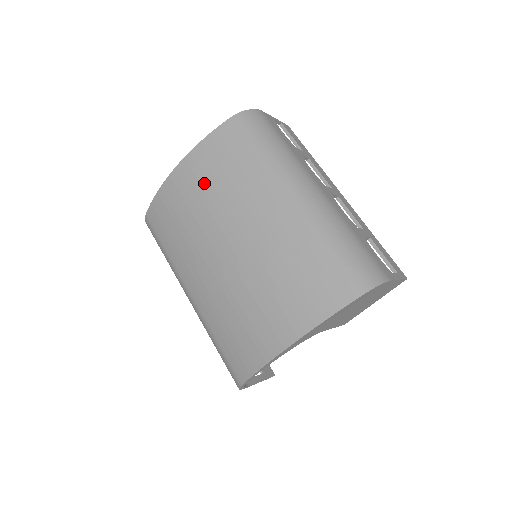
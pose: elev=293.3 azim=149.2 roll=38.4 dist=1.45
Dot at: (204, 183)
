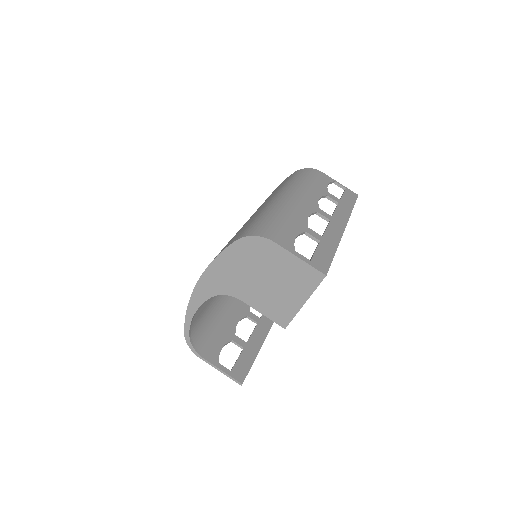
Dot at: occluded
